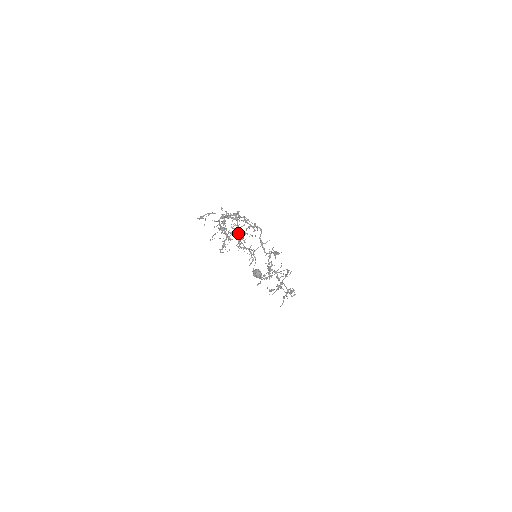
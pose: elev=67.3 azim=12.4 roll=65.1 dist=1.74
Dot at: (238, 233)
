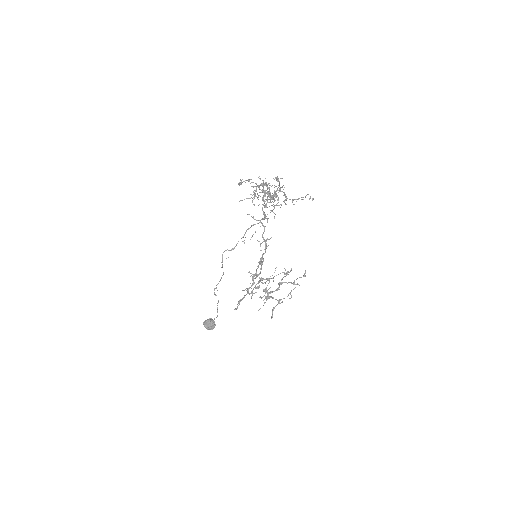
Dot at: occluded
